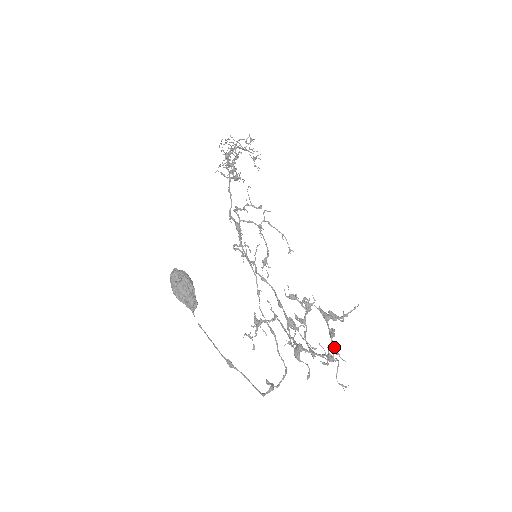
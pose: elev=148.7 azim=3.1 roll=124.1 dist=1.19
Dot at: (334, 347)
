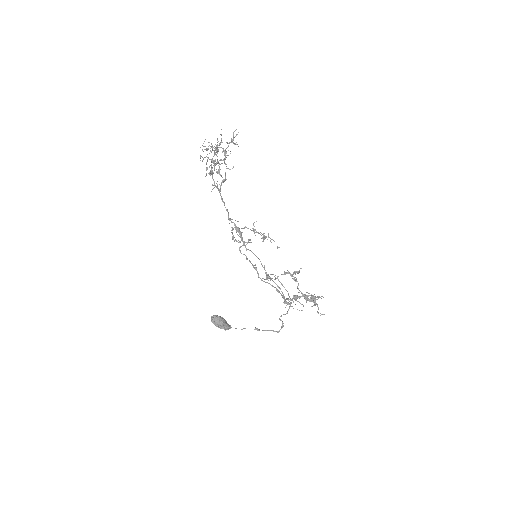
Dot at: (315, 297)
